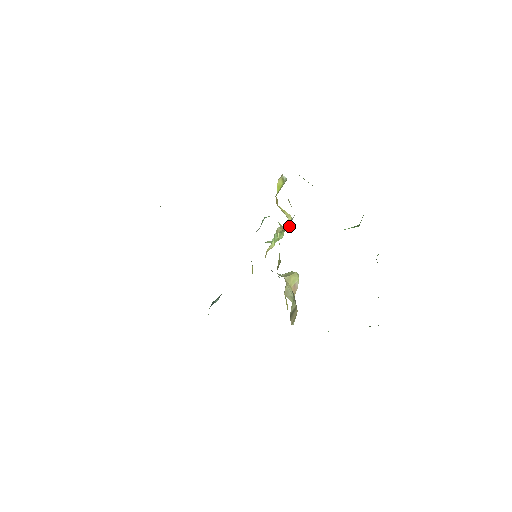
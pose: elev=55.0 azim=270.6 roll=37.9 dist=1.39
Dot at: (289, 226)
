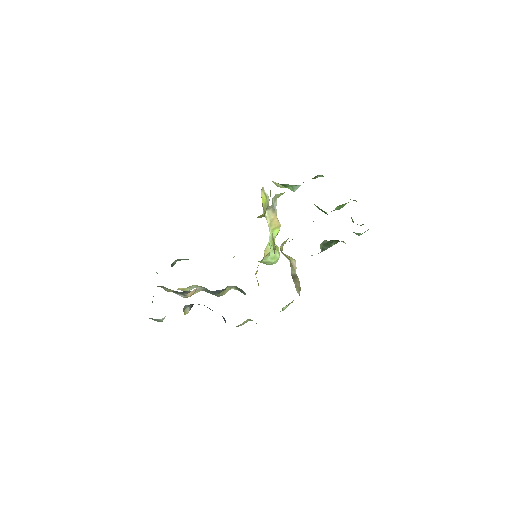
Dot at: (274, 209)
